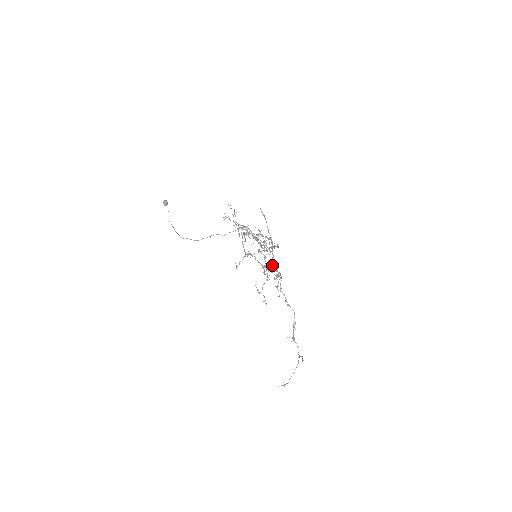
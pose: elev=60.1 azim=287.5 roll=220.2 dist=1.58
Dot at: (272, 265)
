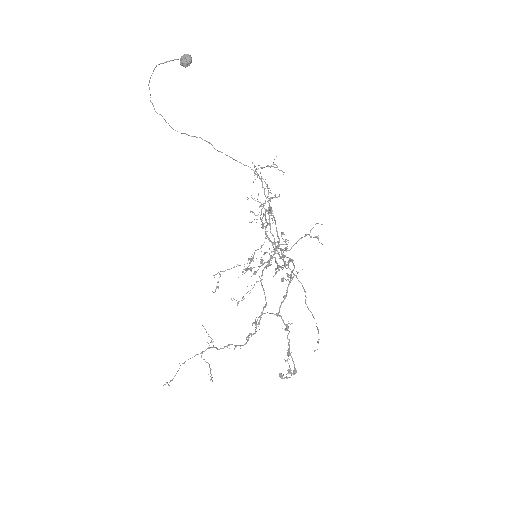
Dot at: occluded
